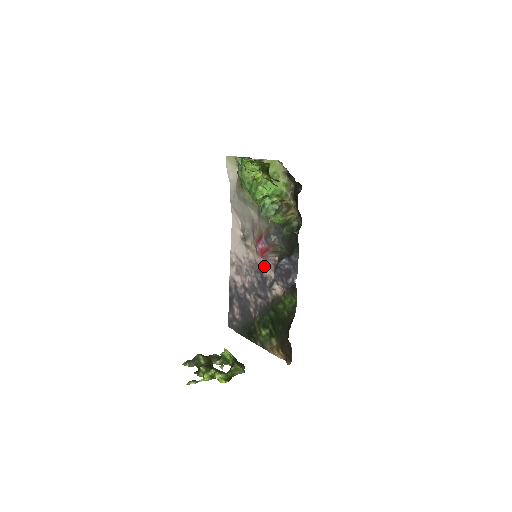
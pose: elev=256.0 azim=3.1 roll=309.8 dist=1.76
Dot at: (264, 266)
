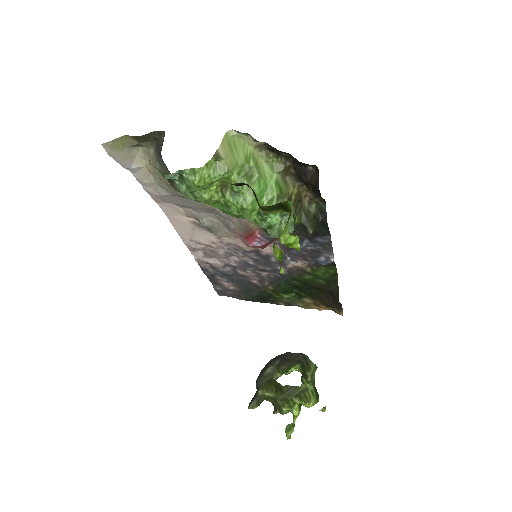
Dot at: occluded
